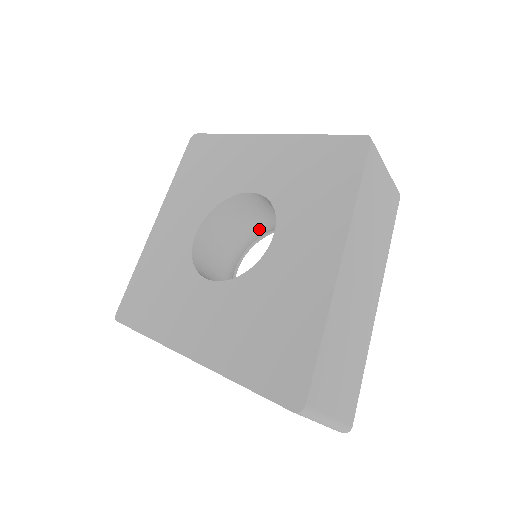
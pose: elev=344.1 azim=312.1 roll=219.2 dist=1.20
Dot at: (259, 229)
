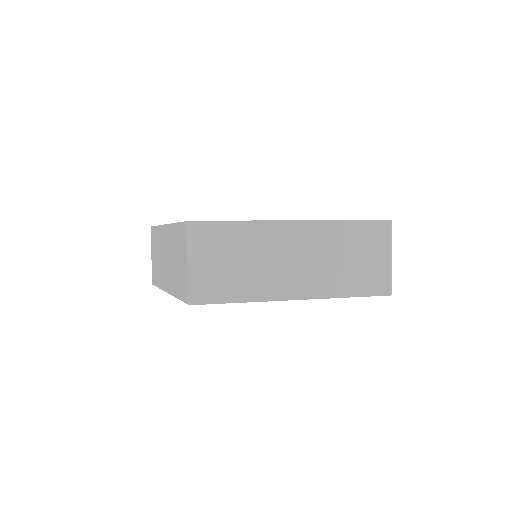
Dot at: occluded
